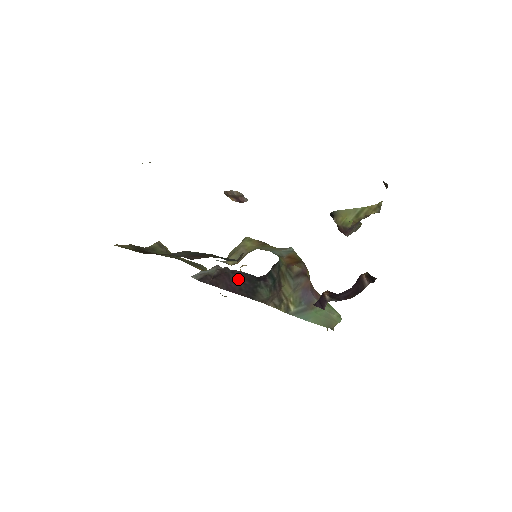
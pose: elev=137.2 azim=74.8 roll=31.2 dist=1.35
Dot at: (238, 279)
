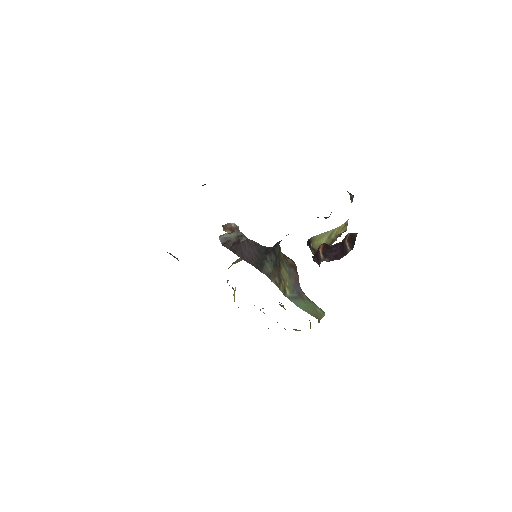
Dot at: (251, 249)
